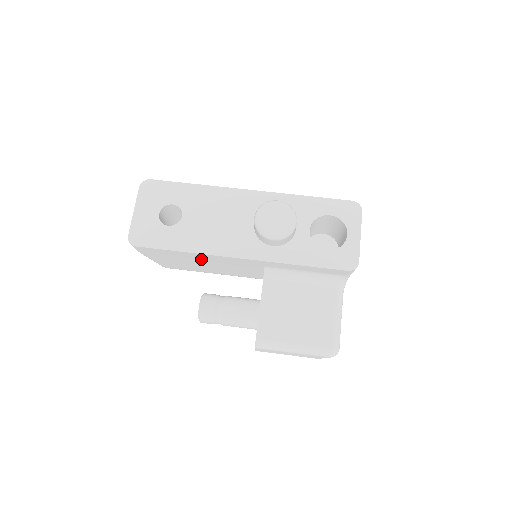
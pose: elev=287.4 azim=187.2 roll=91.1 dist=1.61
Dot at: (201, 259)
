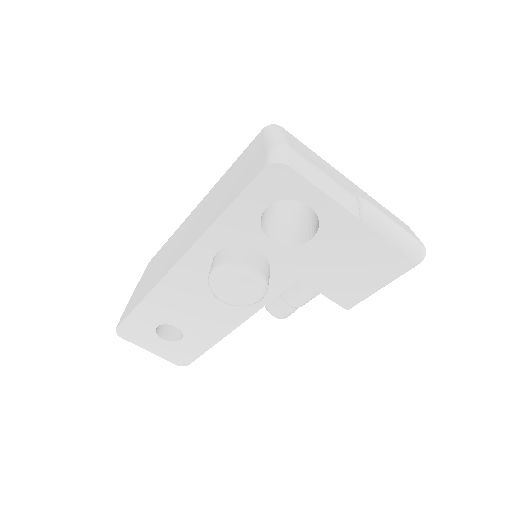
Dot at: occluded
